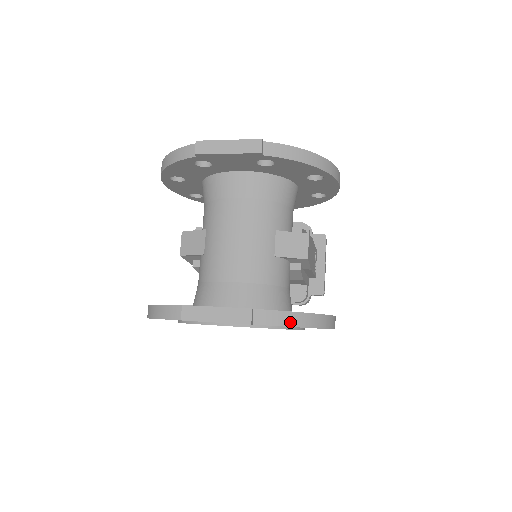
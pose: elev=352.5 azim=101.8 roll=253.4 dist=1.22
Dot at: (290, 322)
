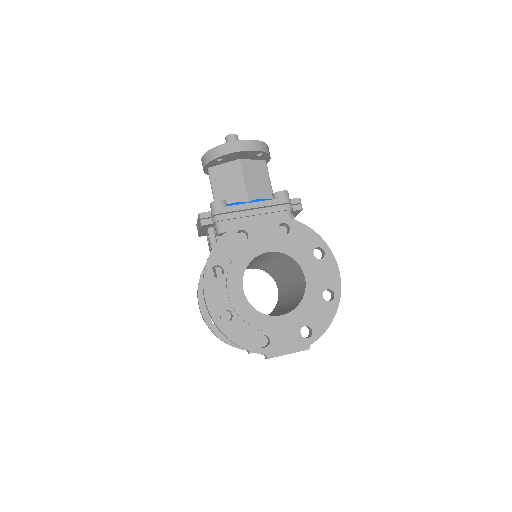
Dot at: occluded
